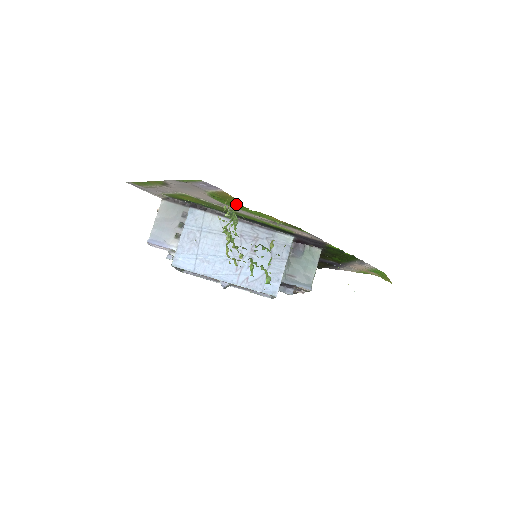
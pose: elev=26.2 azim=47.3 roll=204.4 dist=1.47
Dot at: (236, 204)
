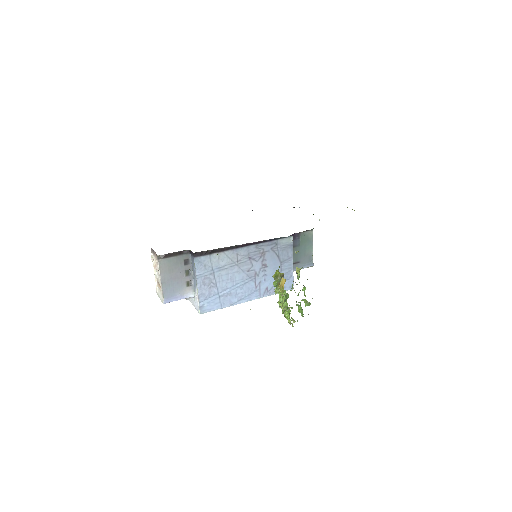
Dot at: occluded
